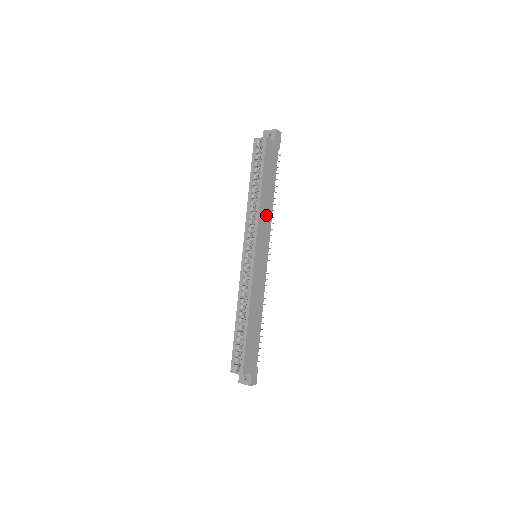
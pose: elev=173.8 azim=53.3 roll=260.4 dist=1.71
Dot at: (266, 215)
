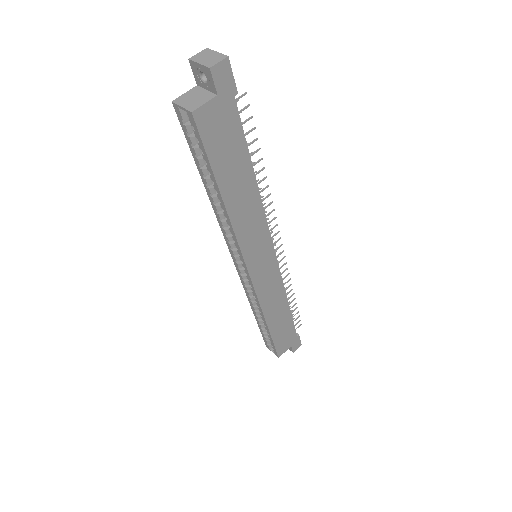
Dot at: (250, 216)
